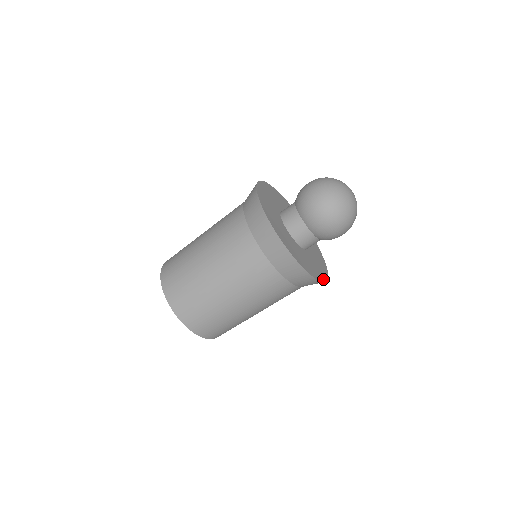
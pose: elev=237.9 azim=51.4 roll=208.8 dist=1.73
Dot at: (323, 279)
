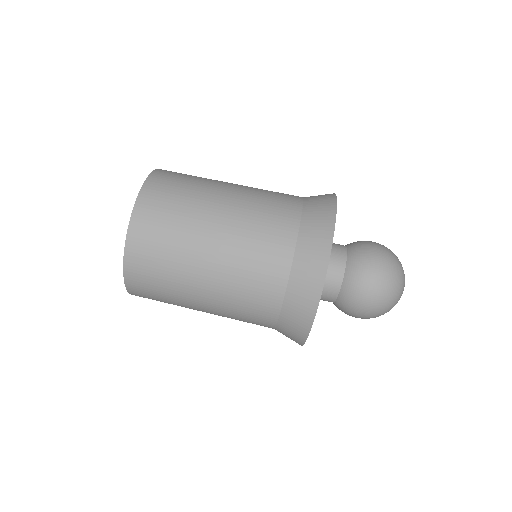
Dot at: occluded
